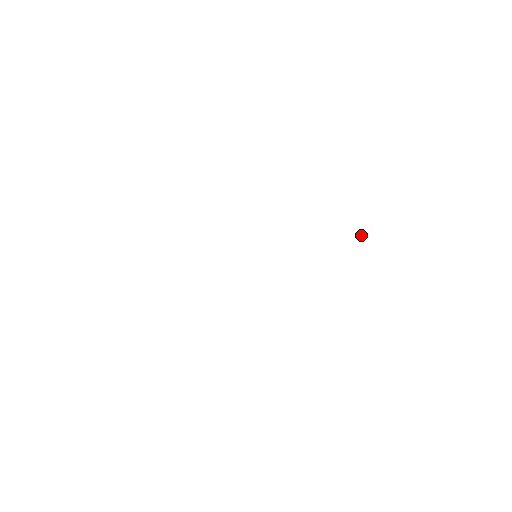
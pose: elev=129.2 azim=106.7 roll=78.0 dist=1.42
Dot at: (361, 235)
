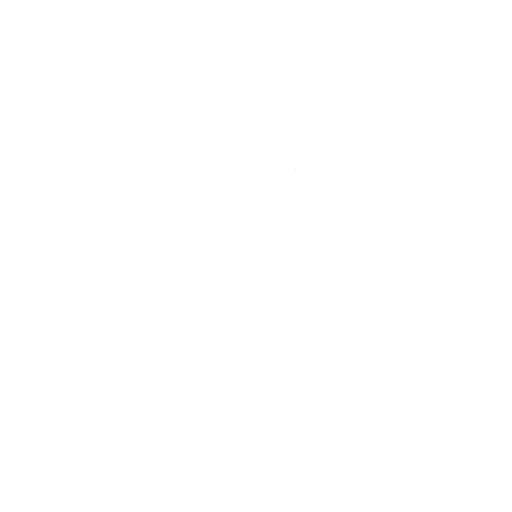
Dot at: occluded
